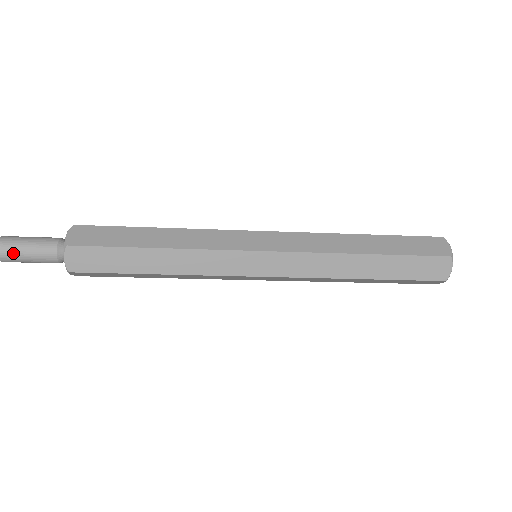
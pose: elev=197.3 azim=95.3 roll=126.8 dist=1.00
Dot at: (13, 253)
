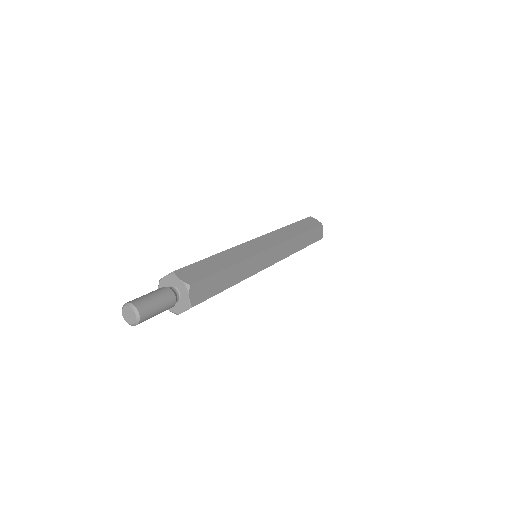
Dot at: (150, 311)
